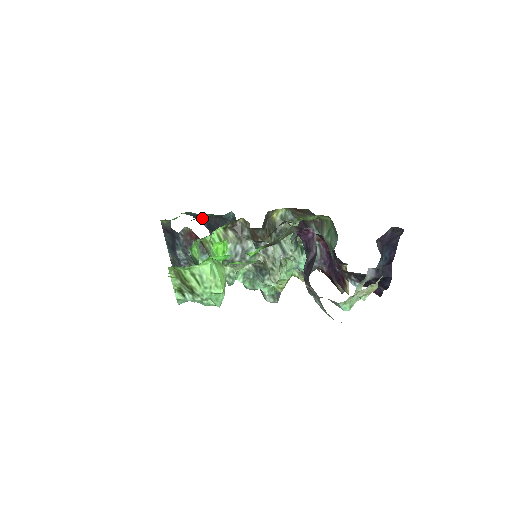
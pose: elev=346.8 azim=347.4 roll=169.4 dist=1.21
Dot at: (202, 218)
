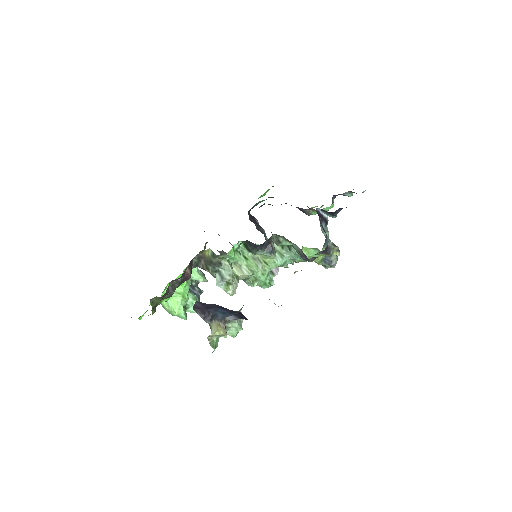
Dot at: occluded
